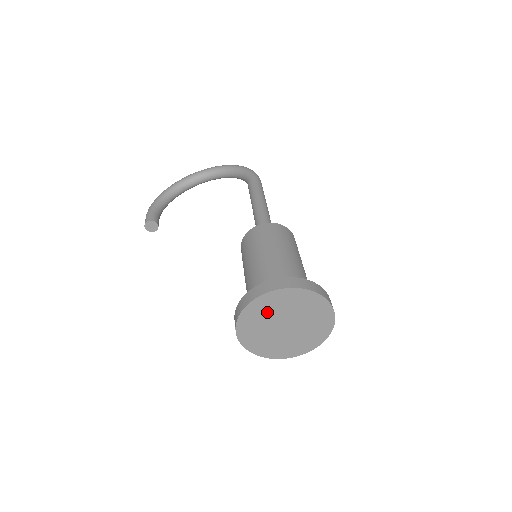
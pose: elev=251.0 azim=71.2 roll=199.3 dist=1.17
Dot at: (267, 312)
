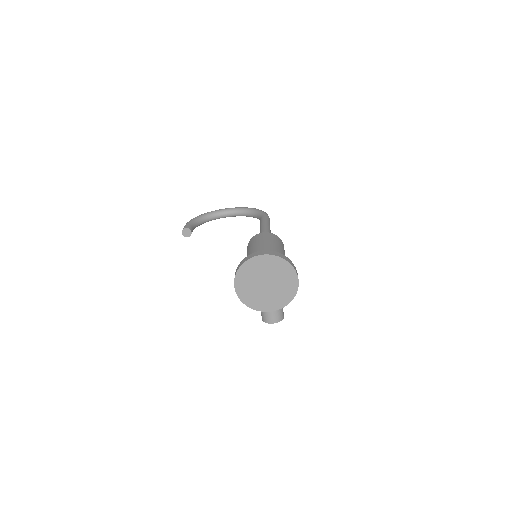
Dot at: (257, 270)
